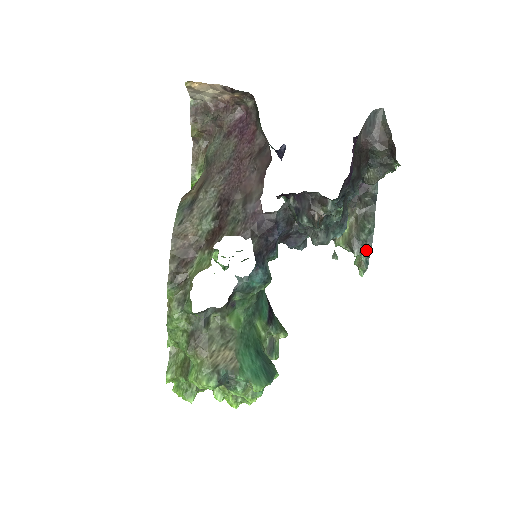
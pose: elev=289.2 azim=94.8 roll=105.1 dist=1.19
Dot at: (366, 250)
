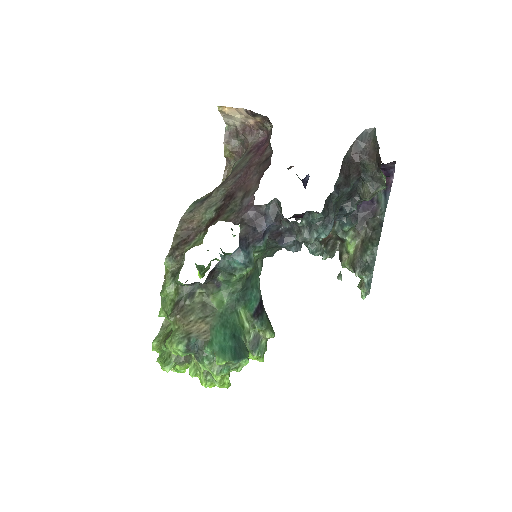
Dot at: (367, 270)
